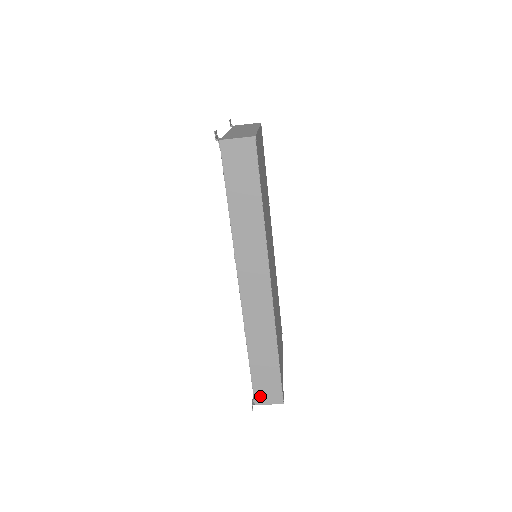
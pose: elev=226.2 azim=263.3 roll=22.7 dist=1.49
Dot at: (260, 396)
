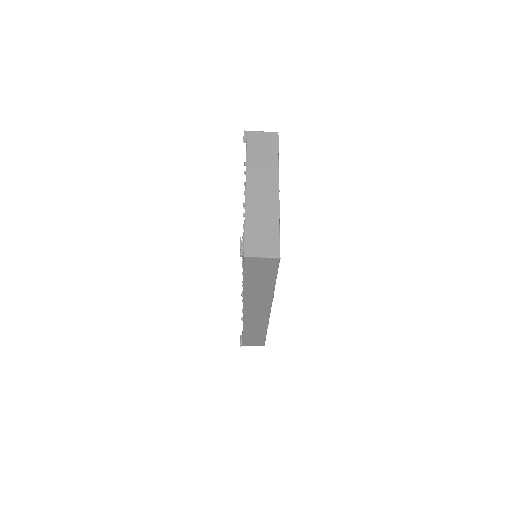
Dot at: (247, 343)
